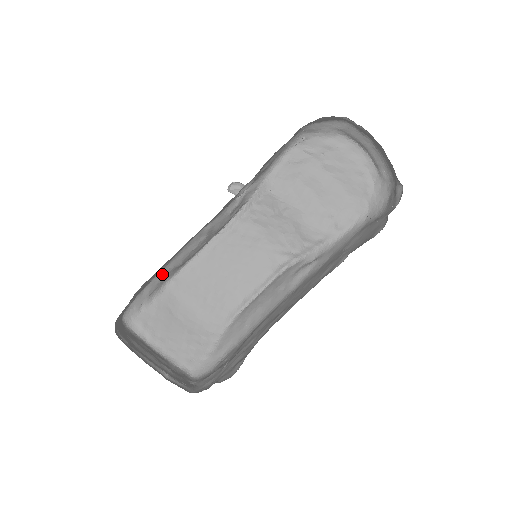
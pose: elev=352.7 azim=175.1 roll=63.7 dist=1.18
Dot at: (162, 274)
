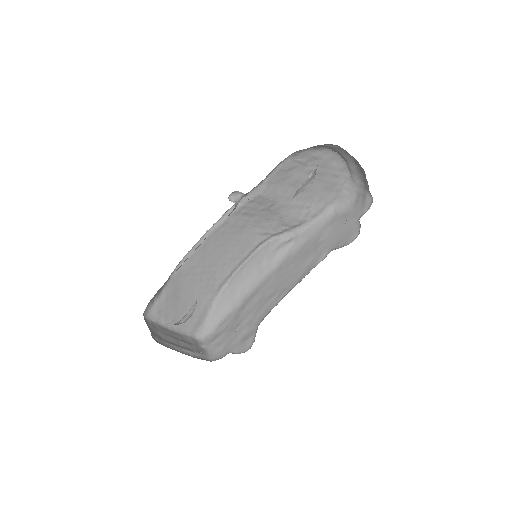
Dot at: occluded
